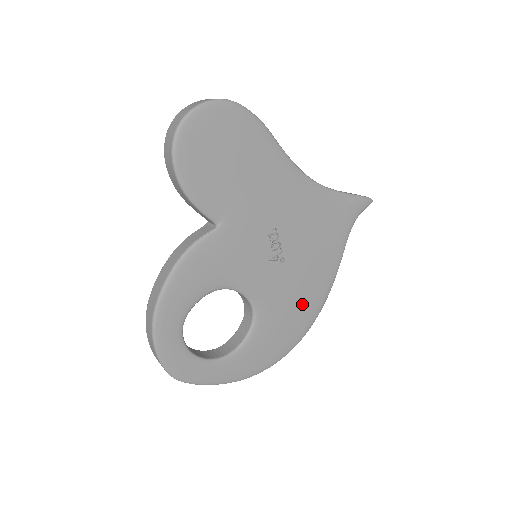
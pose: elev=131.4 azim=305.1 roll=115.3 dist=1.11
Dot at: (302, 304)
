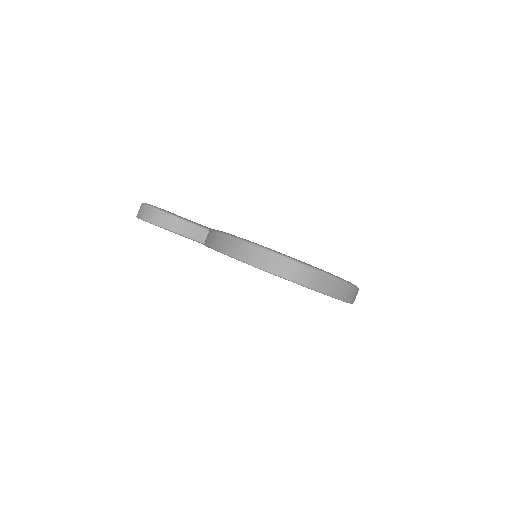
Dot at: occluded
